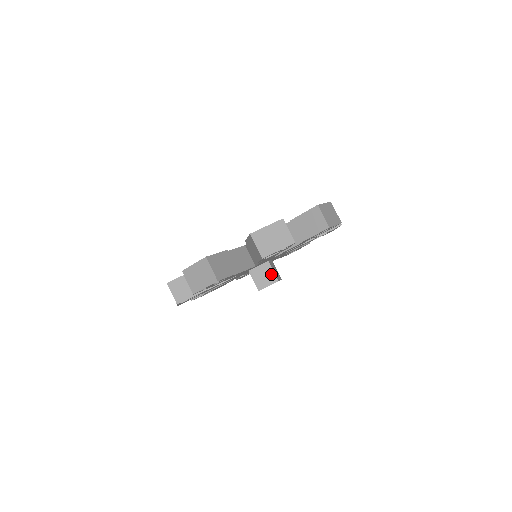
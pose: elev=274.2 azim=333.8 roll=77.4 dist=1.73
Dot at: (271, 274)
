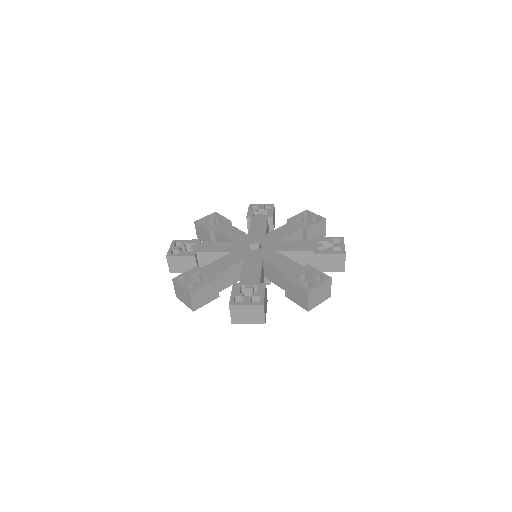
Dot at: occluded
